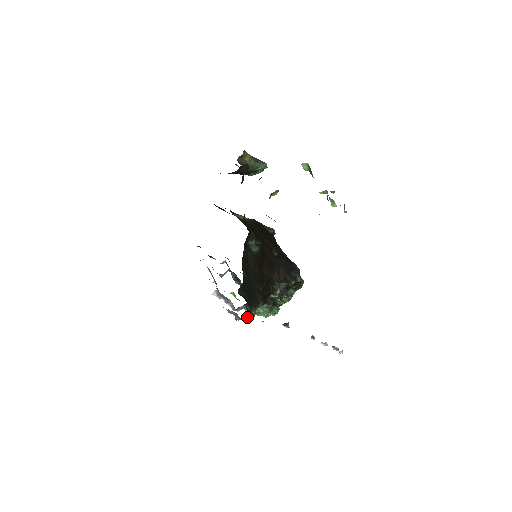
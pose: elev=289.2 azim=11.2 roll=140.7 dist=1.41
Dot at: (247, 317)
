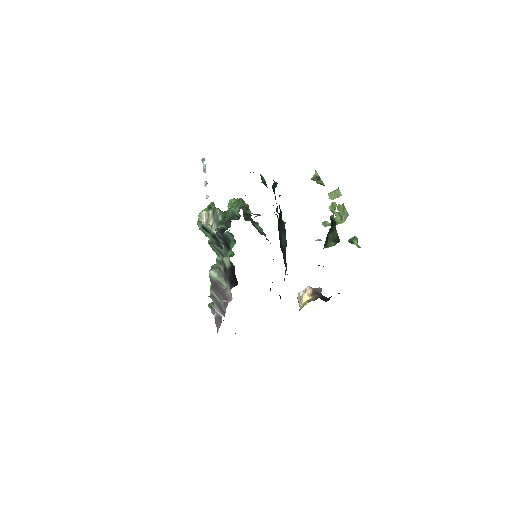
Dot at: occluded
